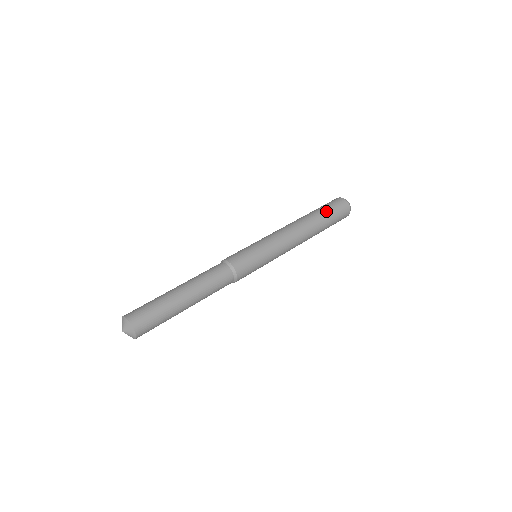
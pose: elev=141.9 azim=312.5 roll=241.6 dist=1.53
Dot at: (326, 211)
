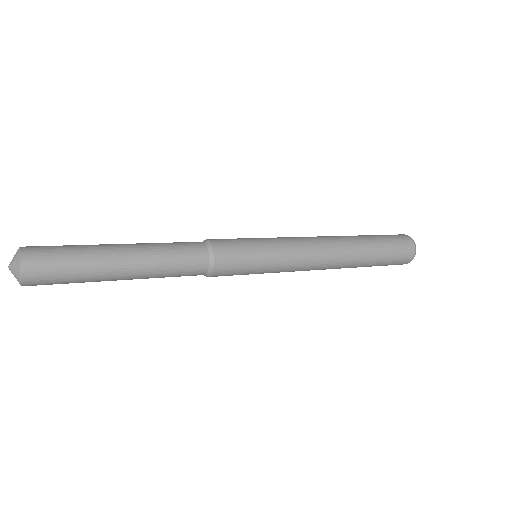
Dot at: (377, 238)
